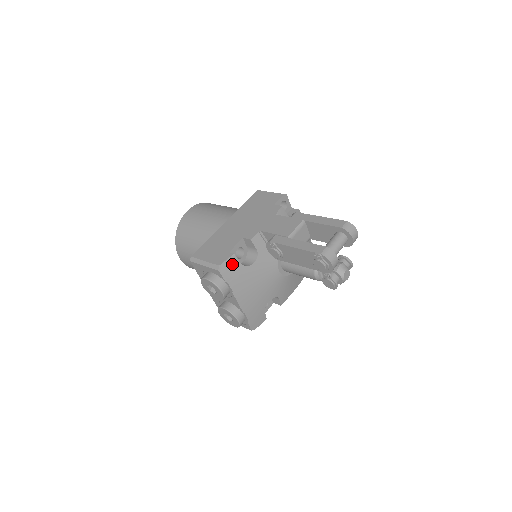
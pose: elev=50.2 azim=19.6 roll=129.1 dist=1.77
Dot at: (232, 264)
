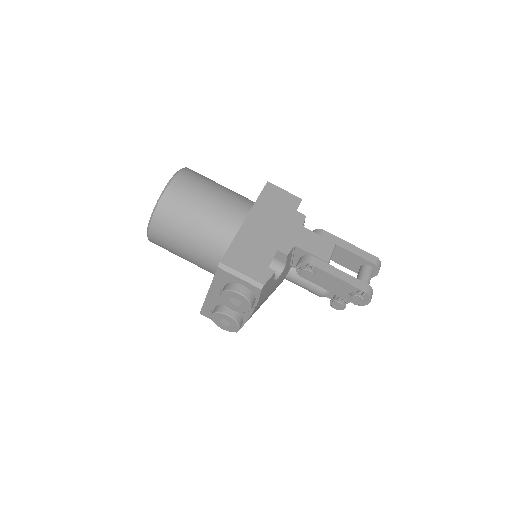
Dot at: (270, 281)
